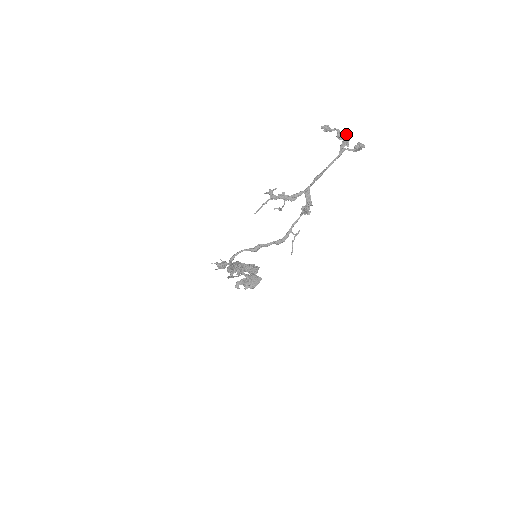
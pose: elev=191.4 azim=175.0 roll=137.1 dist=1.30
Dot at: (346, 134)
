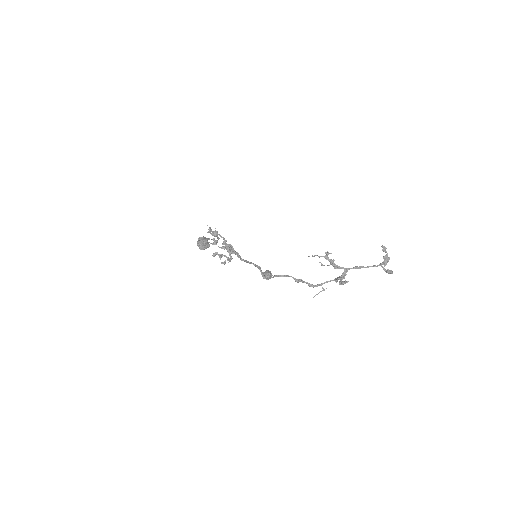
Dot at: (389, 259)
